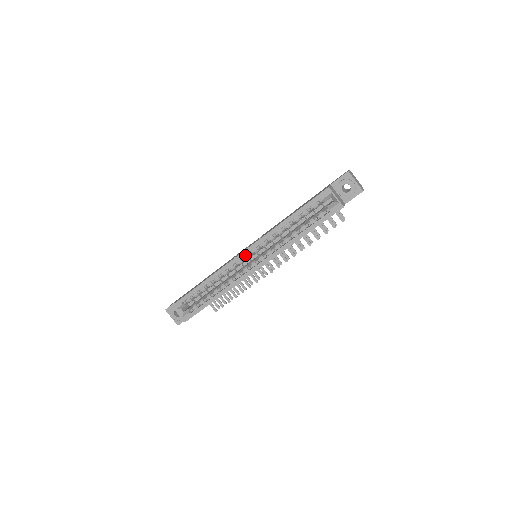
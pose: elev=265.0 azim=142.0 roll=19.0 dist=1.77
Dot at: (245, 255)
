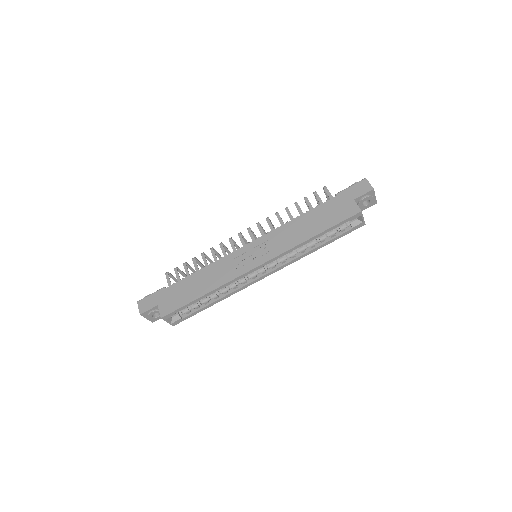
Dot at: (258, 267)
